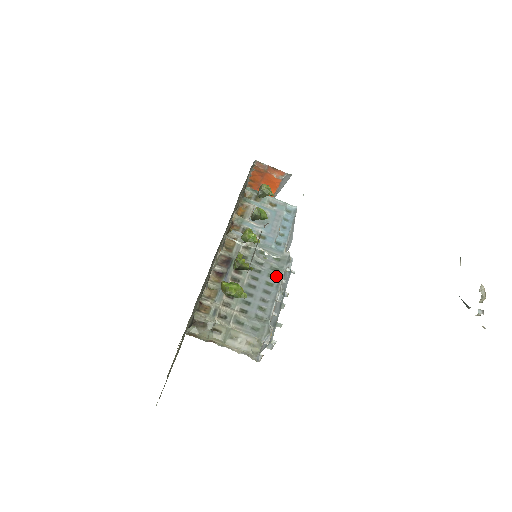
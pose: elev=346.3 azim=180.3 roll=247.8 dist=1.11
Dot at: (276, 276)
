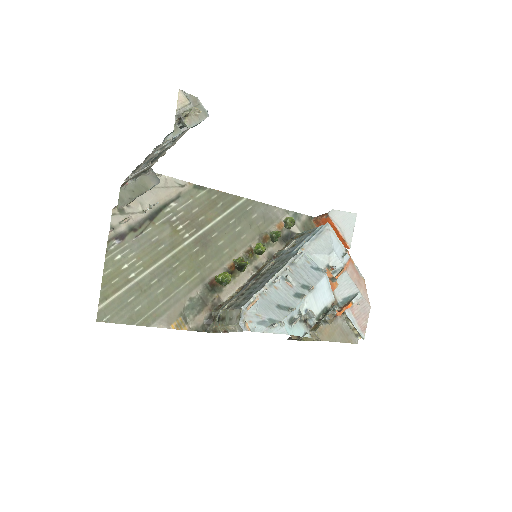
Dot at: occluded
